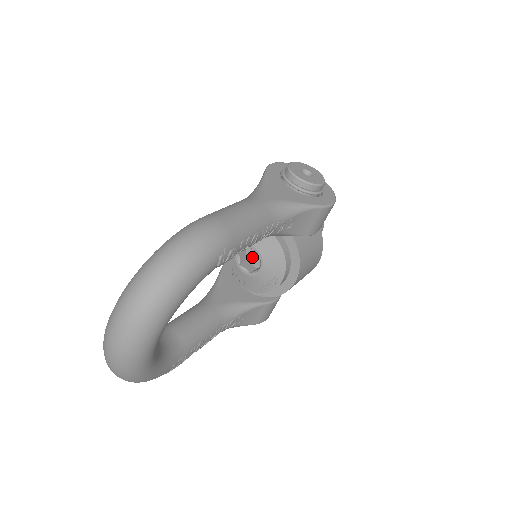
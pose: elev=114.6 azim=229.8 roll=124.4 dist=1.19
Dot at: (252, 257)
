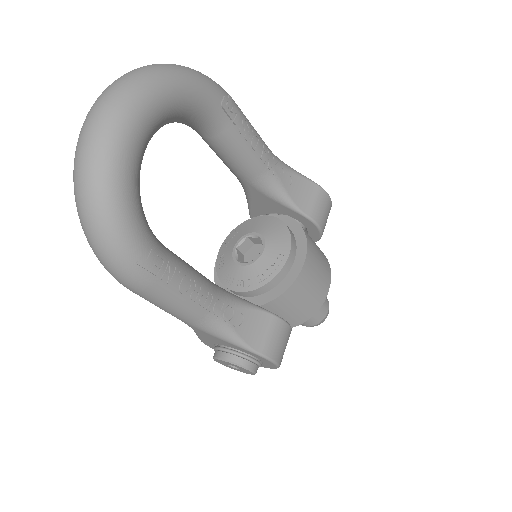
Dot at: (251, 260)
